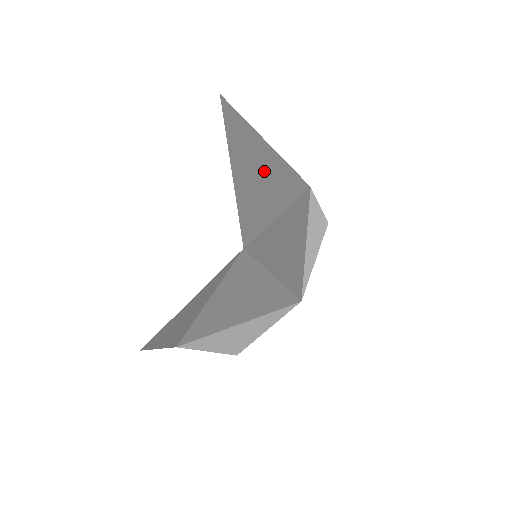
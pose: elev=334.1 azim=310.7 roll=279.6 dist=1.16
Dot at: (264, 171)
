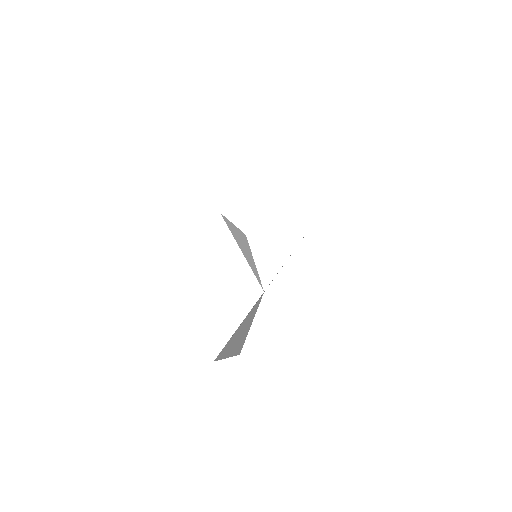
Dot at: occluded
